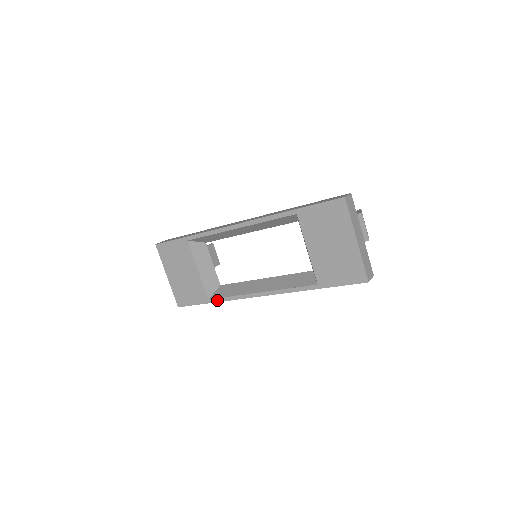
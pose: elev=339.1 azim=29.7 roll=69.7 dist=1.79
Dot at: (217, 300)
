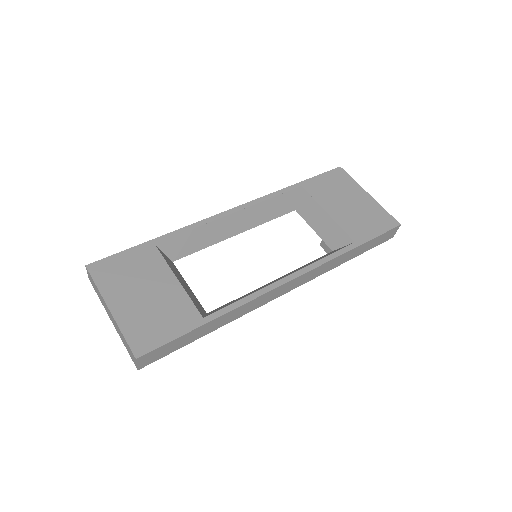
Dot at: (221, 312)
